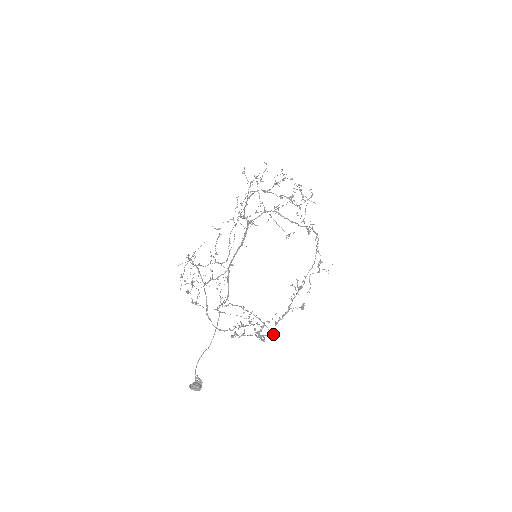
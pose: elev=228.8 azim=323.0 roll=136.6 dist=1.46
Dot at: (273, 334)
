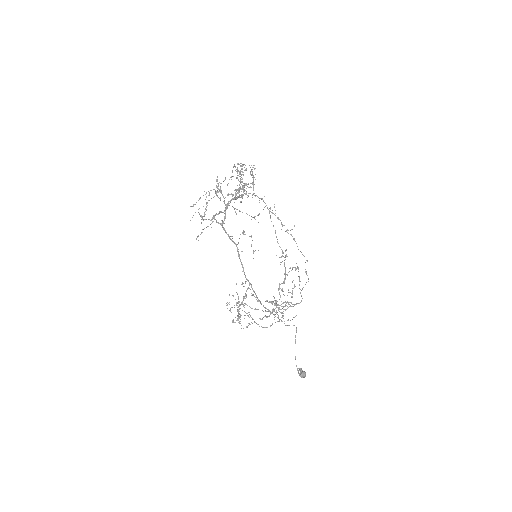
Dot at: (280, 297)
